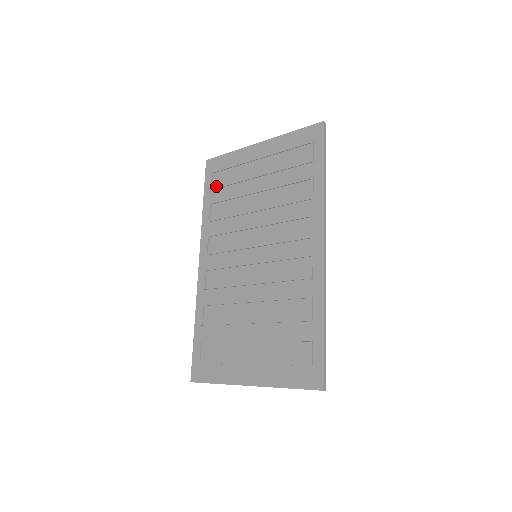
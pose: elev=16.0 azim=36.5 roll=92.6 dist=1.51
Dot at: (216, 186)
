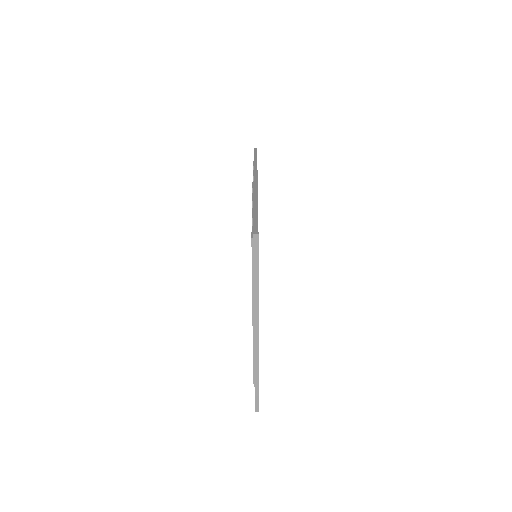
Dot at: occluded
